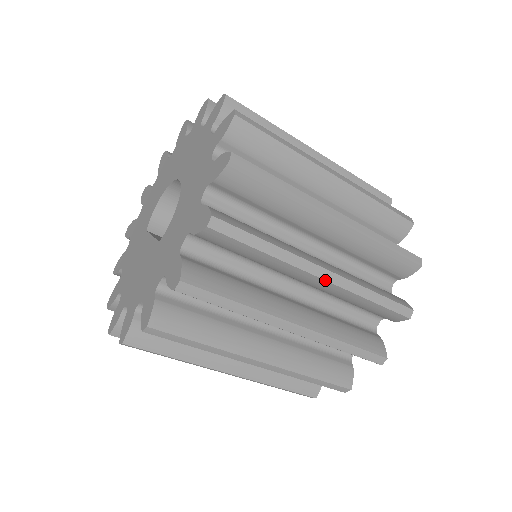
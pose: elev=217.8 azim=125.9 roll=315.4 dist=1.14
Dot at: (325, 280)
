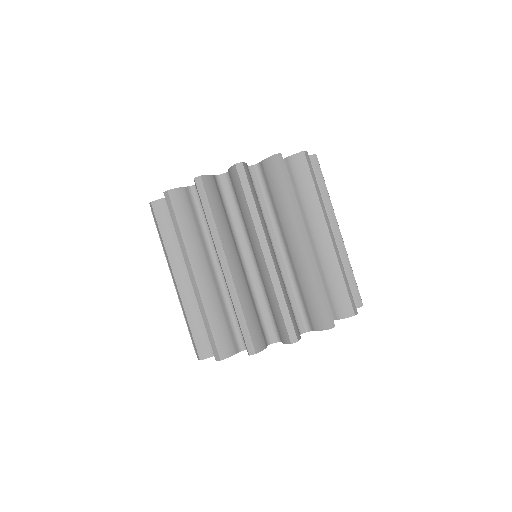
Dot at: occluded
